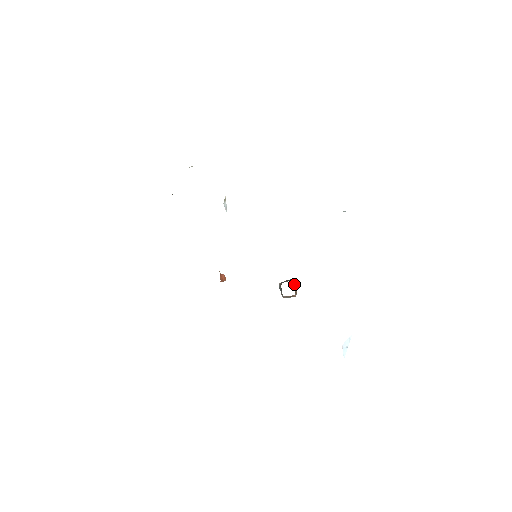
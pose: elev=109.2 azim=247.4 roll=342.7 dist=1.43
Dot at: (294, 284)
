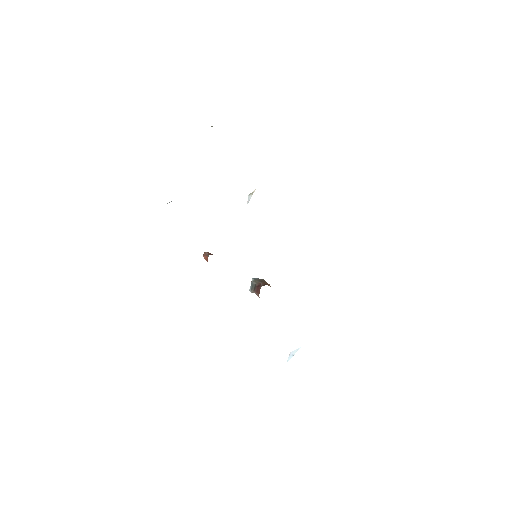
Dot at: occluded
